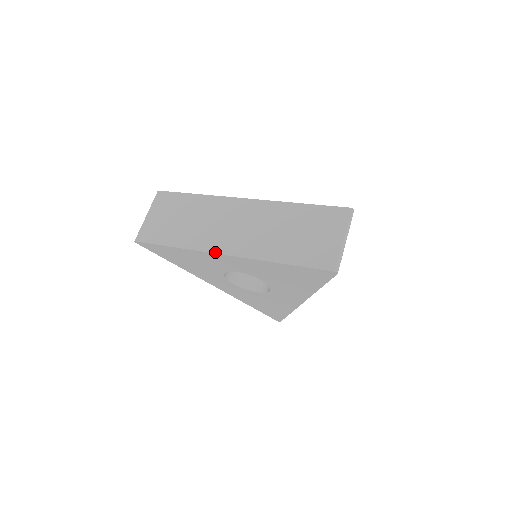
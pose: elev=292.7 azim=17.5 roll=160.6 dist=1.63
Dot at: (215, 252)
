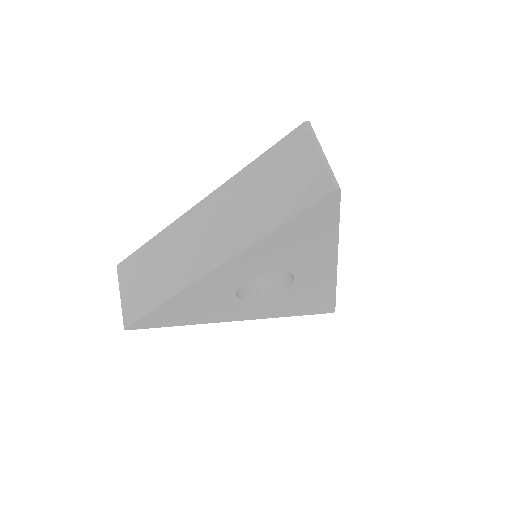
Dot at: (205, 274)
